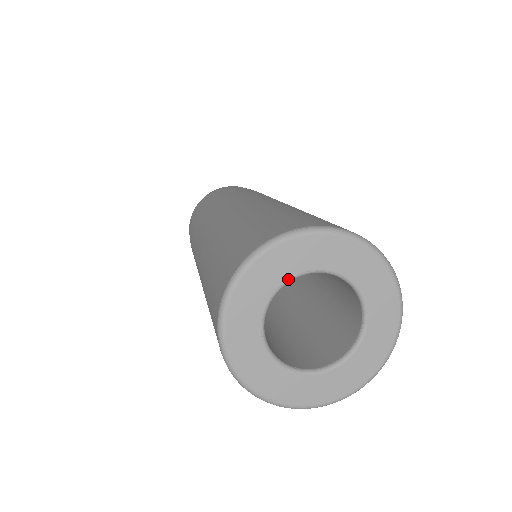
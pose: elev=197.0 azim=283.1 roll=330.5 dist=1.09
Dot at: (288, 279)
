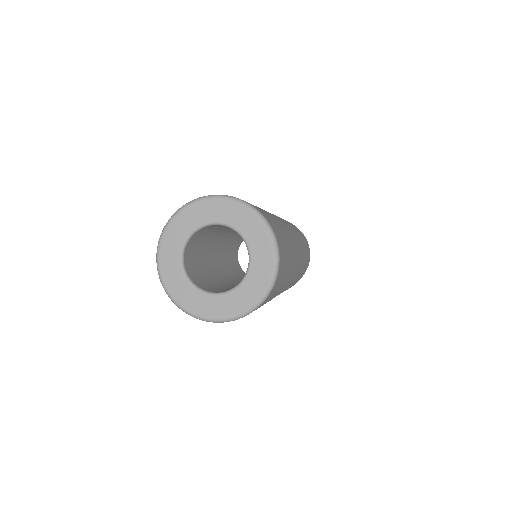
Dot at: (190, 233)
